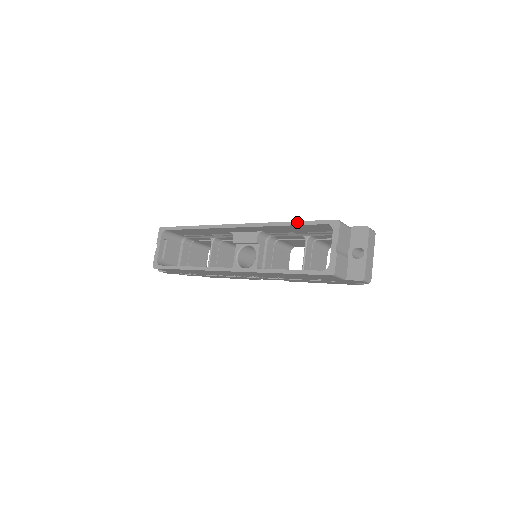
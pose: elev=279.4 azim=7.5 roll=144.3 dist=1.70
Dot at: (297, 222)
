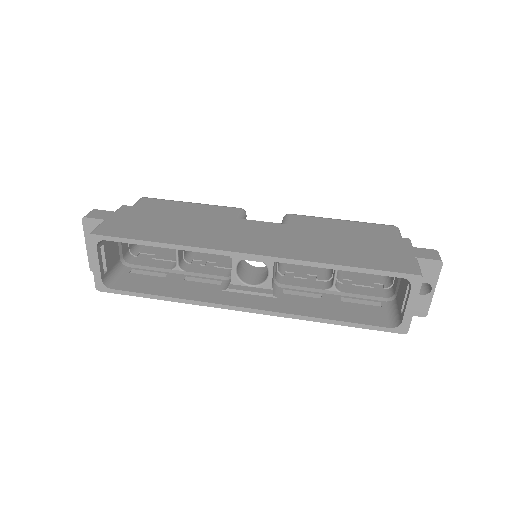
Dot at: (356, 269)
